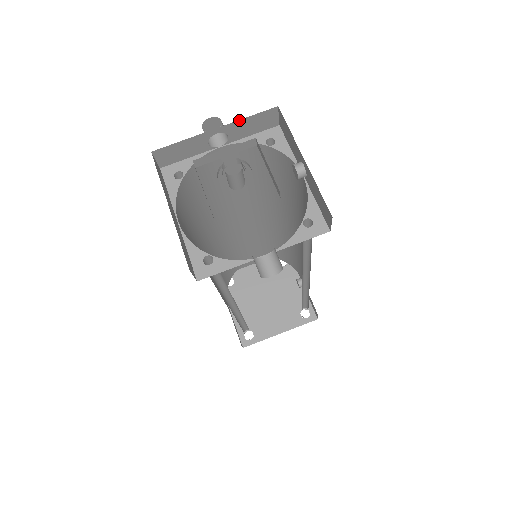
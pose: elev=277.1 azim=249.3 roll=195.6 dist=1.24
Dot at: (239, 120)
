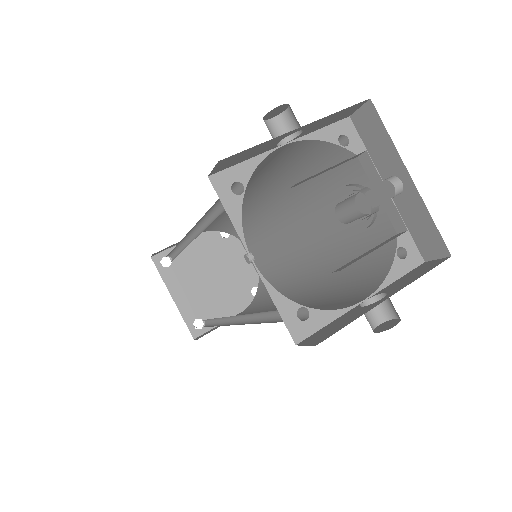
Dot at: occluded
